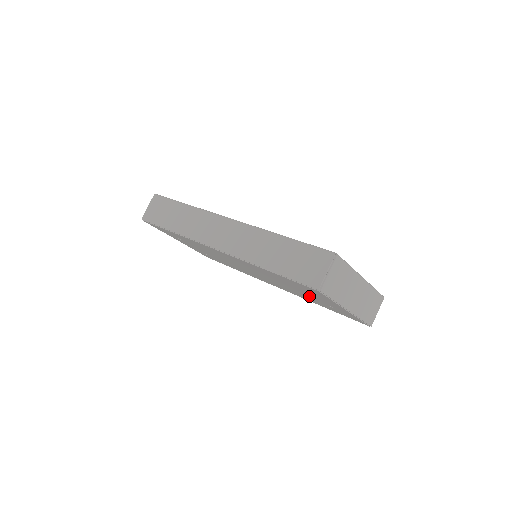
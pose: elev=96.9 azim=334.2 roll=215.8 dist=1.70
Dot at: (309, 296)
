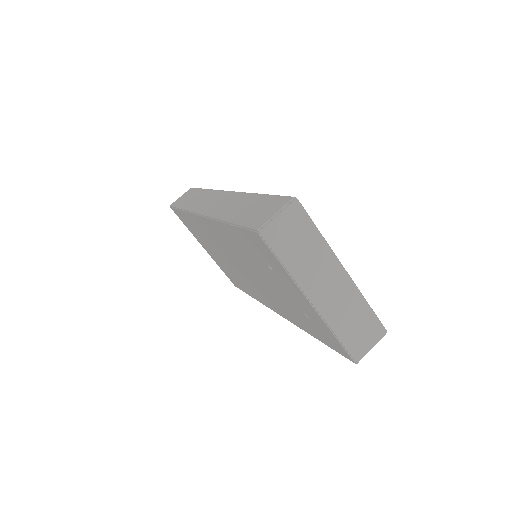
Dot at: (286, 296)
